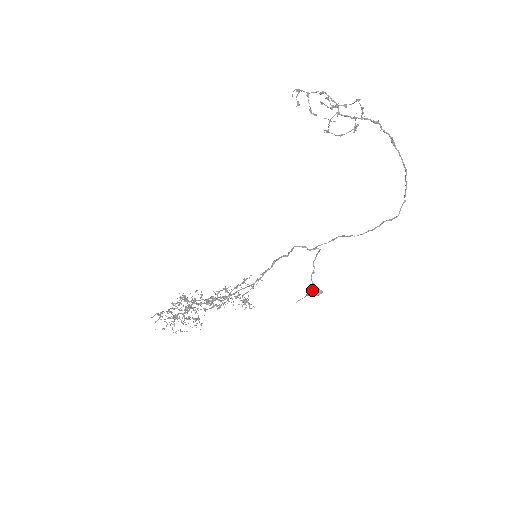
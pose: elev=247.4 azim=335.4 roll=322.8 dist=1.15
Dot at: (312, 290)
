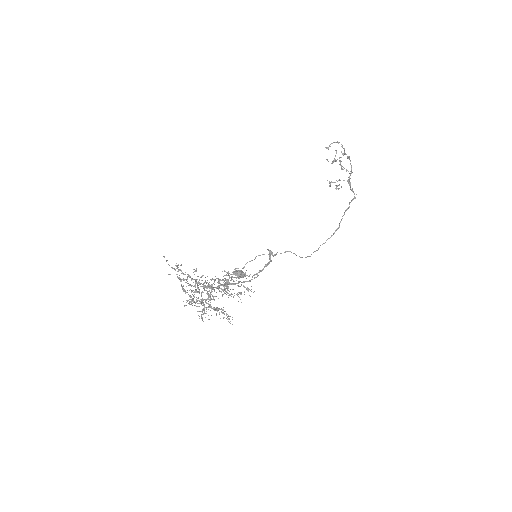
Dot at: occluded
